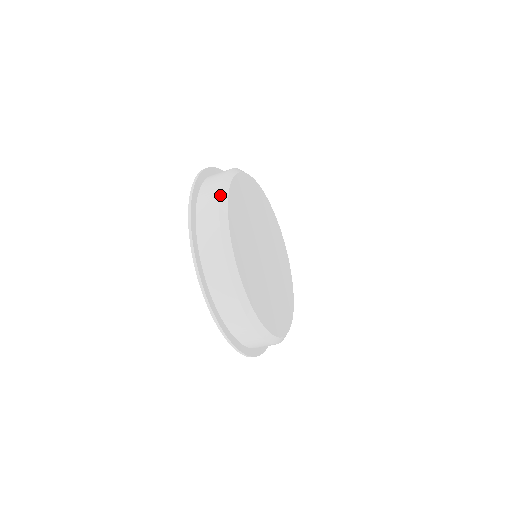
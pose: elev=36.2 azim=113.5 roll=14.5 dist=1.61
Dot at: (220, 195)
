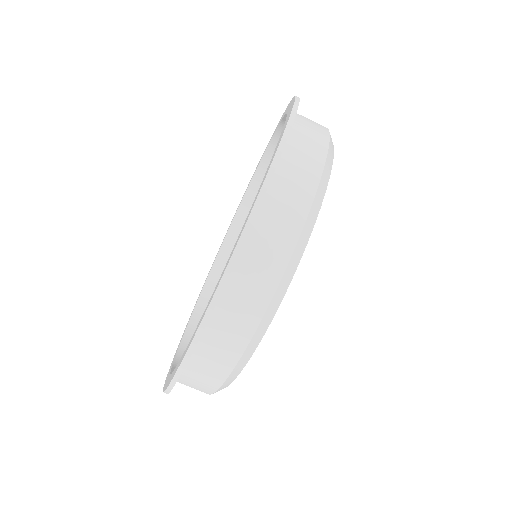
Dot at: occluded
